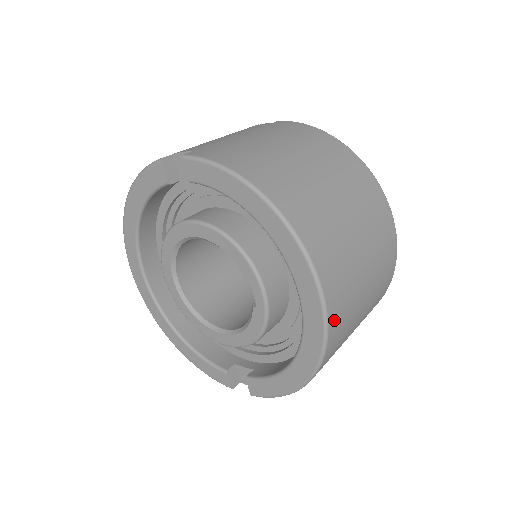
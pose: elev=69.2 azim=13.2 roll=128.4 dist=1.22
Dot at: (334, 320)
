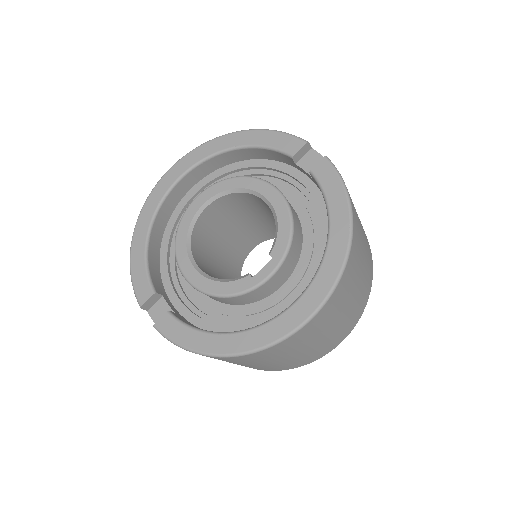
Dot at: (295, 337)
